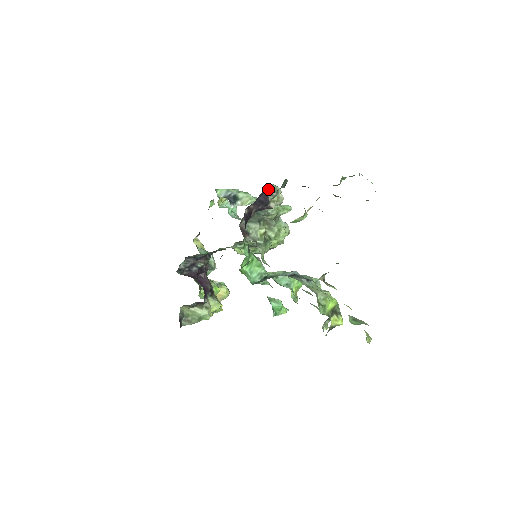
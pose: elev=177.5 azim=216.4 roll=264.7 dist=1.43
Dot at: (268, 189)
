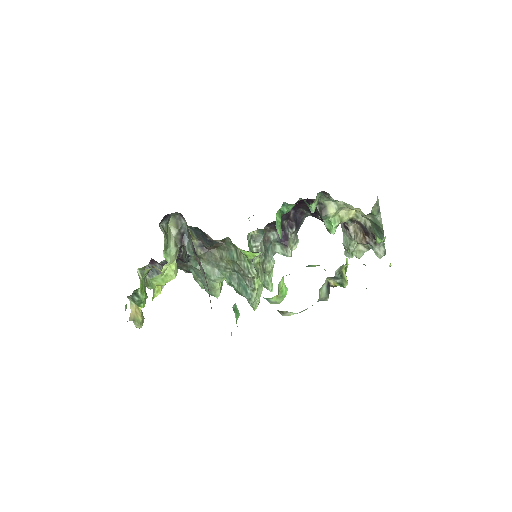
Dot at: occluded
